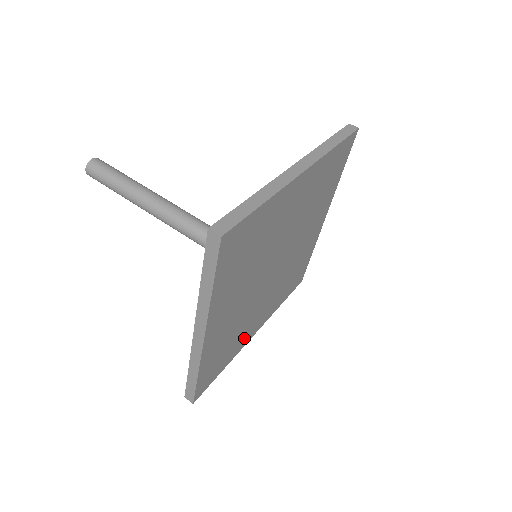
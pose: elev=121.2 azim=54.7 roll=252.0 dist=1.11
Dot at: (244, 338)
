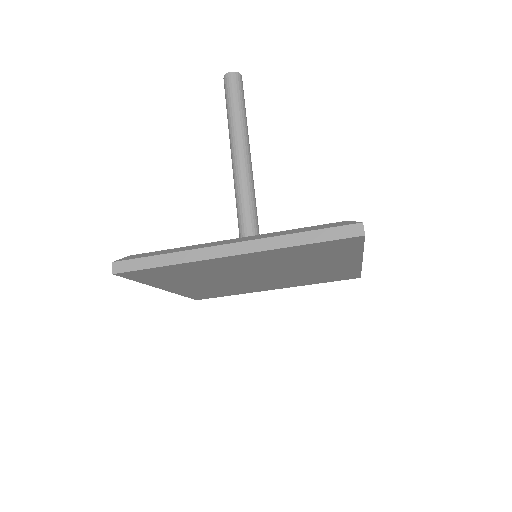
Dot at: (171, 283)
